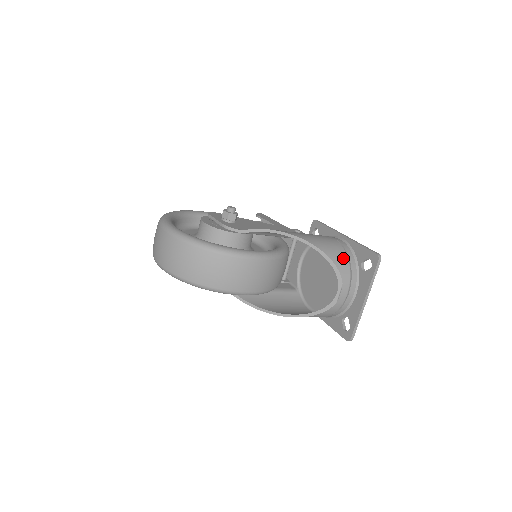
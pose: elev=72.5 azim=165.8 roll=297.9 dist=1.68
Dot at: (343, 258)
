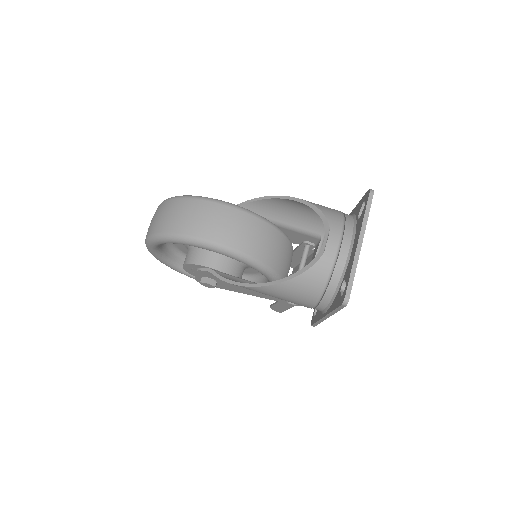
Dot at: (335, 211)
